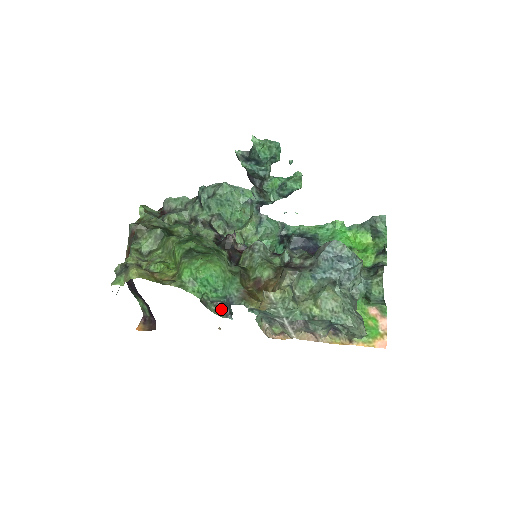
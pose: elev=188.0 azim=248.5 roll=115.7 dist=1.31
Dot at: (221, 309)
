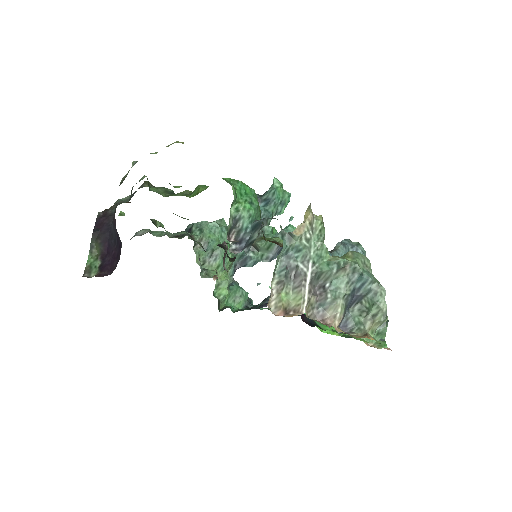
Dot at: (236, 242)
